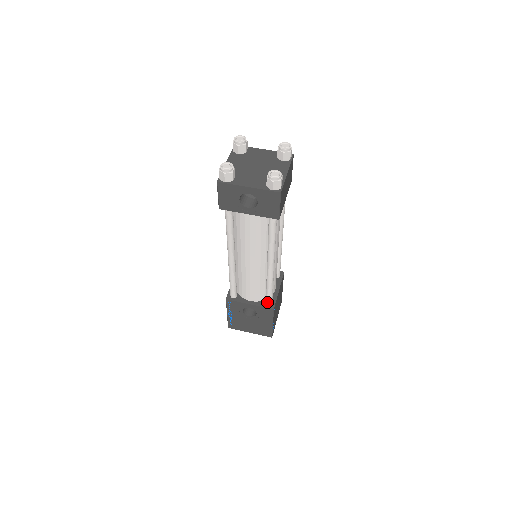
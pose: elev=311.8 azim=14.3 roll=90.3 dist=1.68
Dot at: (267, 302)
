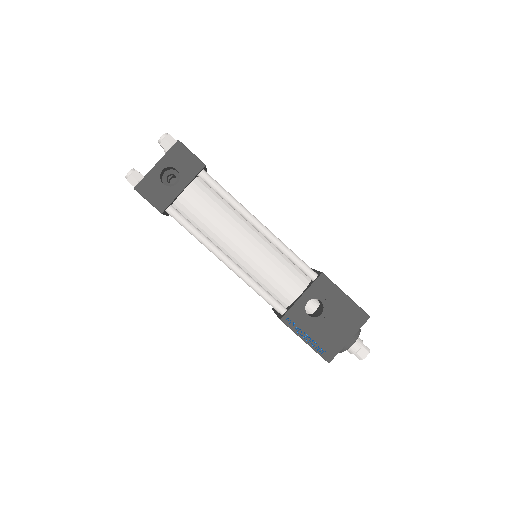
Dot at: (310, 275)
